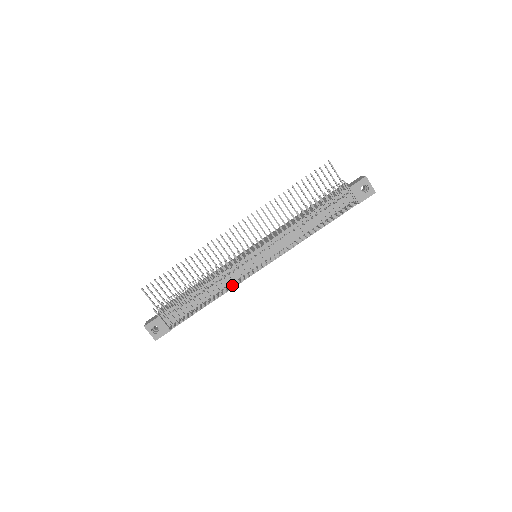
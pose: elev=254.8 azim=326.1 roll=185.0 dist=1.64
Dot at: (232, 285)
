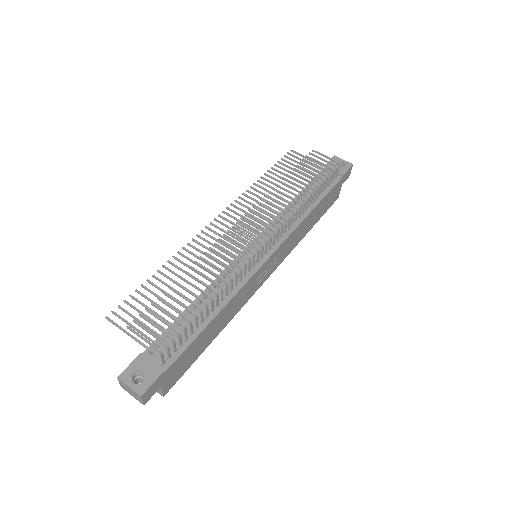
Dot at: (238, 286)
